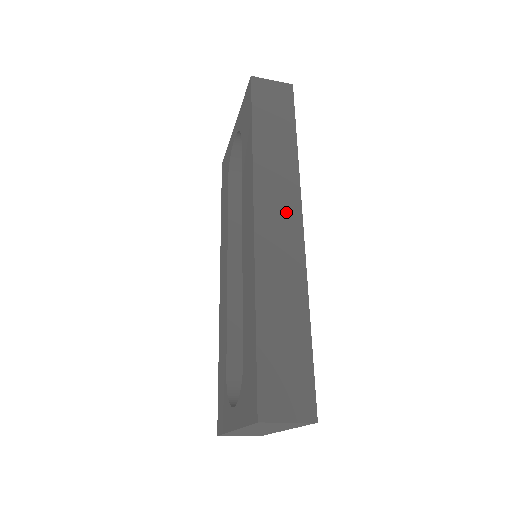
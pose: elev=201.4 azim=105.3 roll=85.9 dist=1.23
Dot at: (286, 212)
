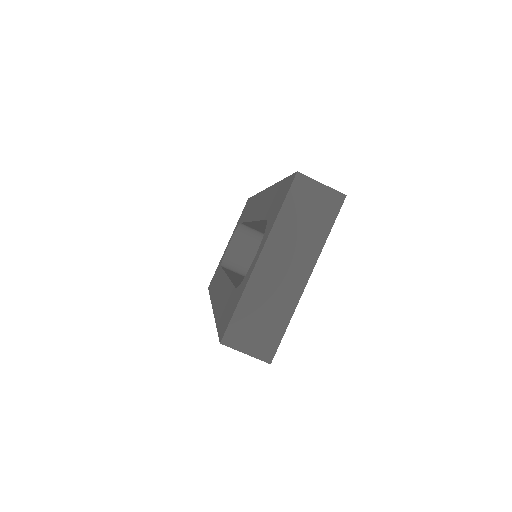
Dot at: occluded
